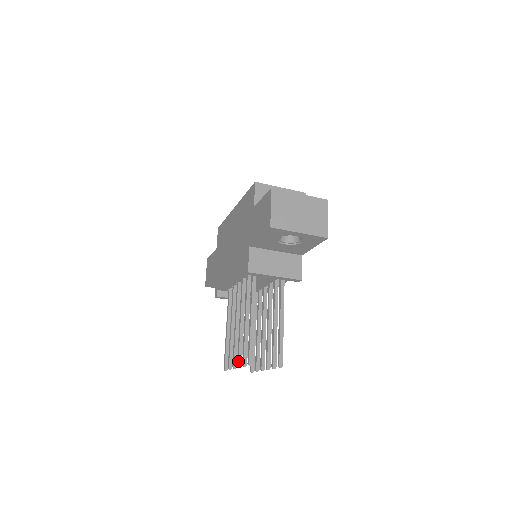
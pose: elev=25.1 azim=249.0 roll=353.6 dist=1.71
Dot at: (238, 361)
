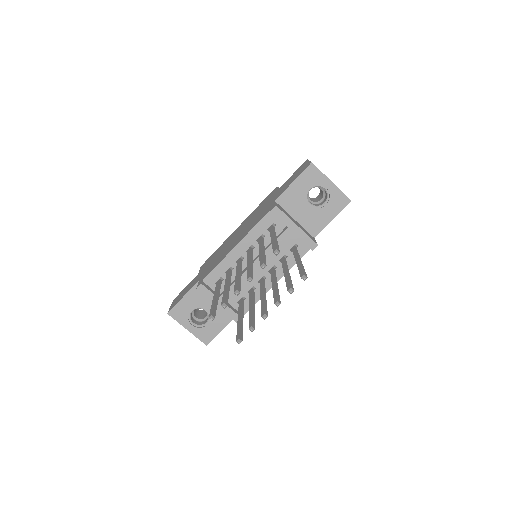
Dot at: (249, 274)
